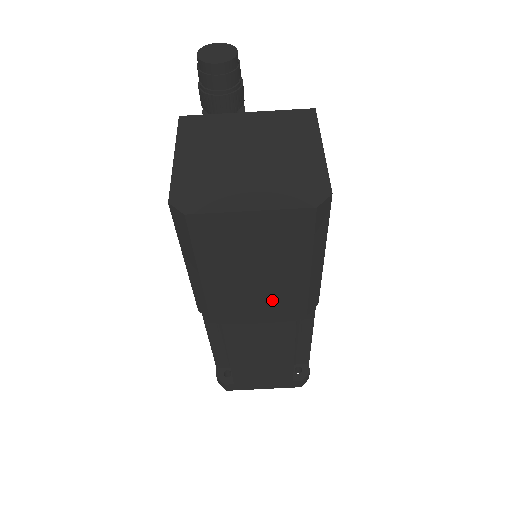
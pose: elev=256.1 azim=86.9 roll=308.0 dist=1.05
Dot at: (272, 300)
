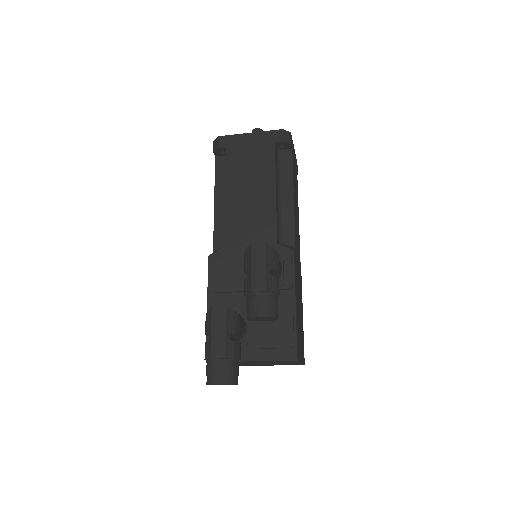
Dot at: occluded
